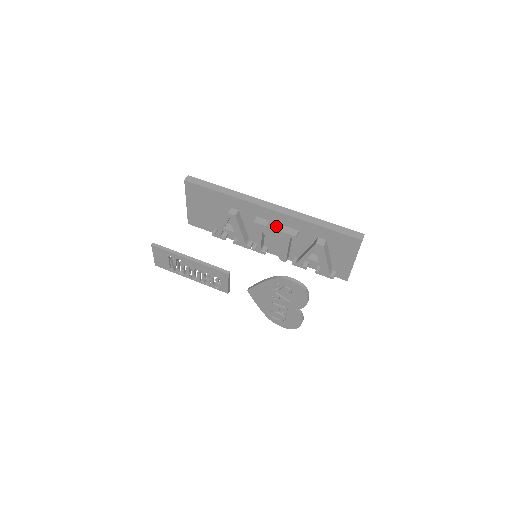
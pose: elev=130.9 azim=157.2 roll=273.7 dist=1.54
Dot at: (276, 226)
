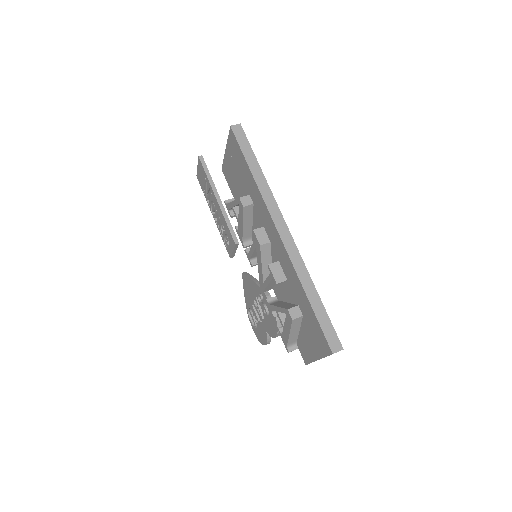
Dot at: (277, 252)
